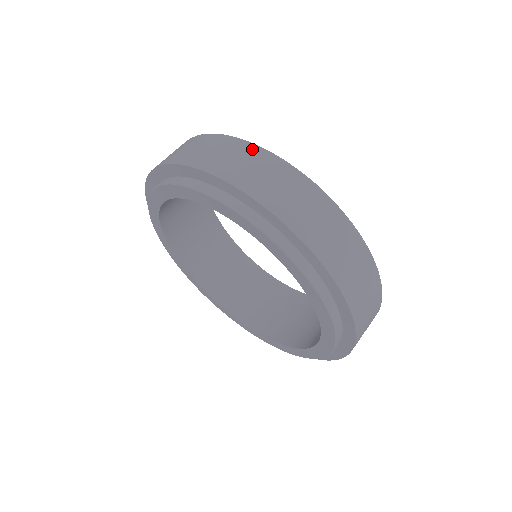
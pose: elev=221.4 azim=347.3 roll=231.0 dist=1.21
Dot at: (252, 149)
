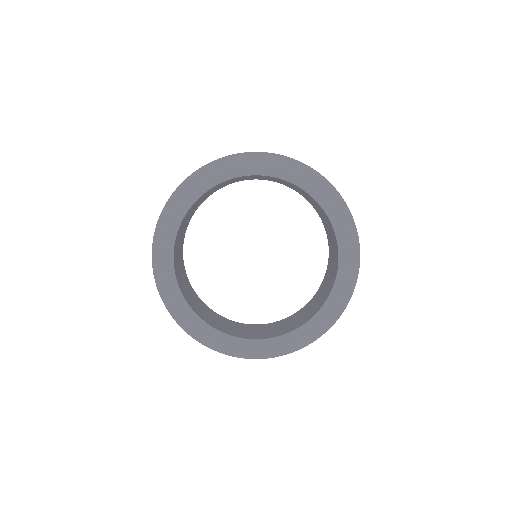
Dot at: occluded
